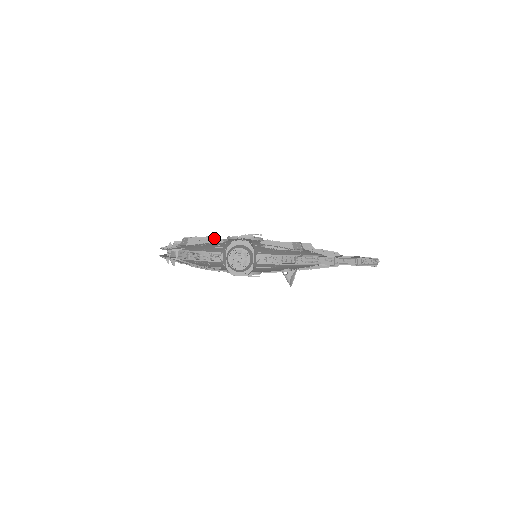
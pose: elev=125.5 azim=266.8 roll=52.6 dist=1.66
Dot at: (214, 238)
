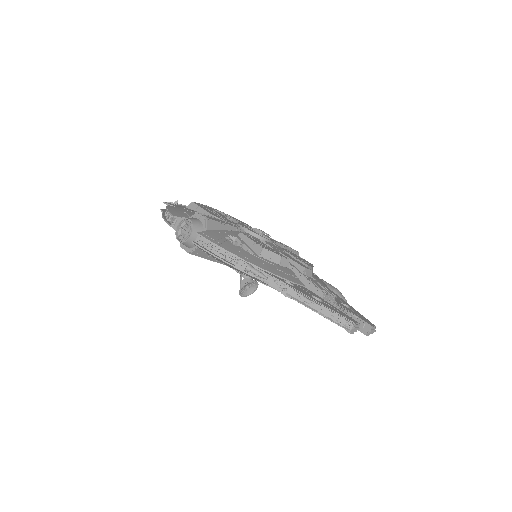
Dot at: (228, 218)
